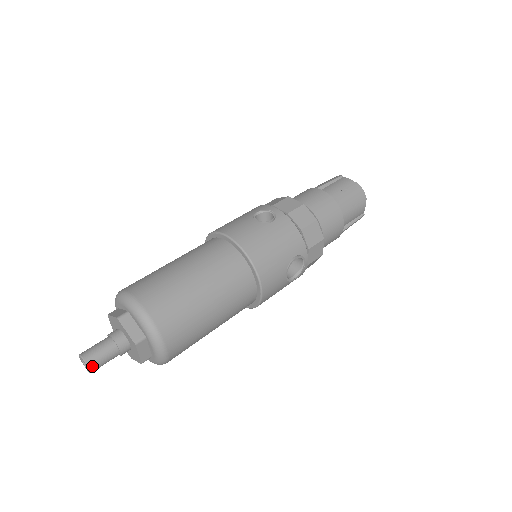
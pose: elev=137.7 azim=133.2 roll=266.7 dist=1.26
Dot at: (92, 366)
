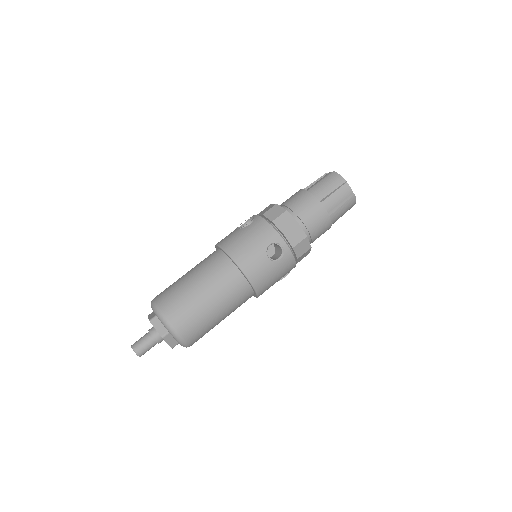
Dot at: occluded
